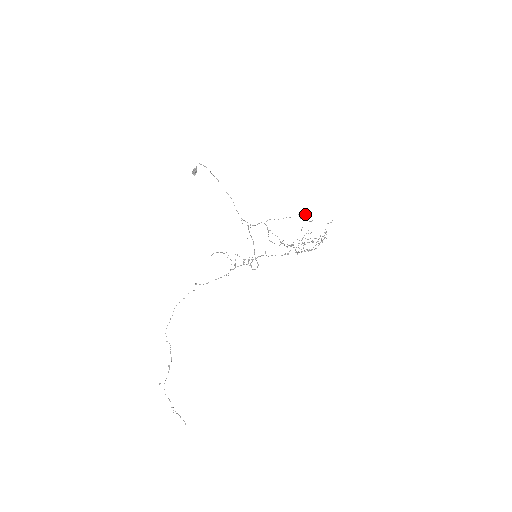
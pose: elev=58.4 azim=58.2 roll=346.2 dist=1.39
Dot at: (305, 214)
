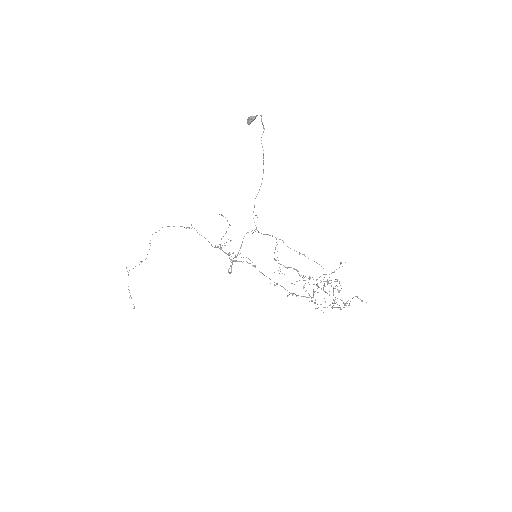
Dot at: occluded
